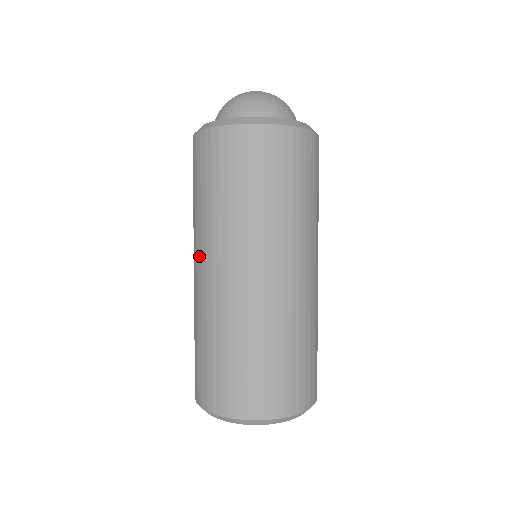
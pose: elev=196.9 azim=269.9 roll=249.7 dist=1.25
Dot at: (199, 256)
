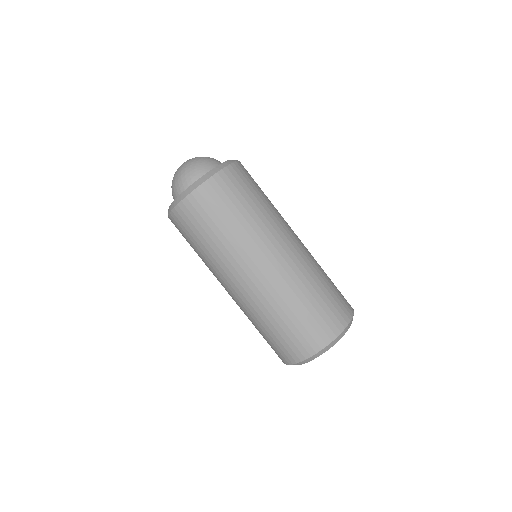
Dot at: occluded
